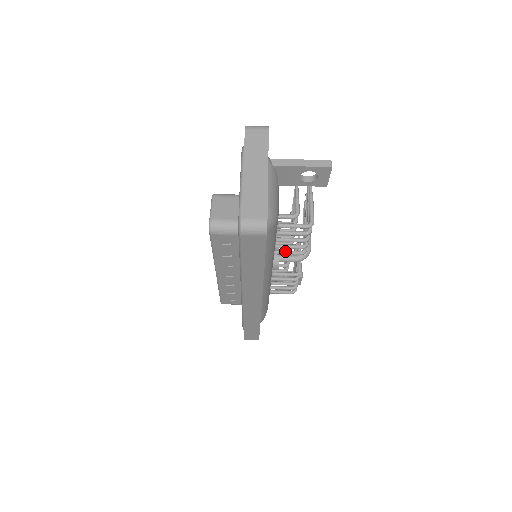
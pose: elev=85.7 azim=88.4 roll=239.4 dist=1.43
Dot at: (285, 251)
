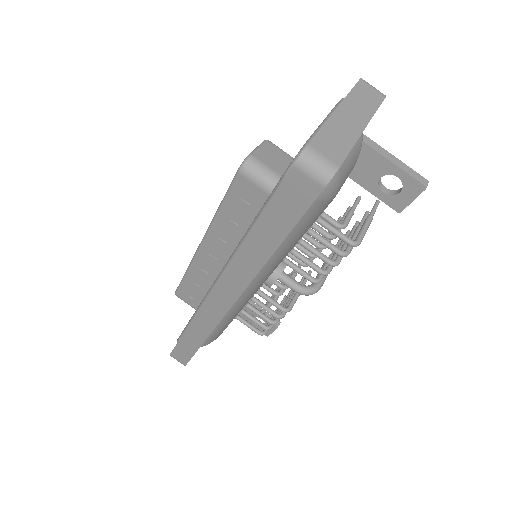
Dot at: occluded
